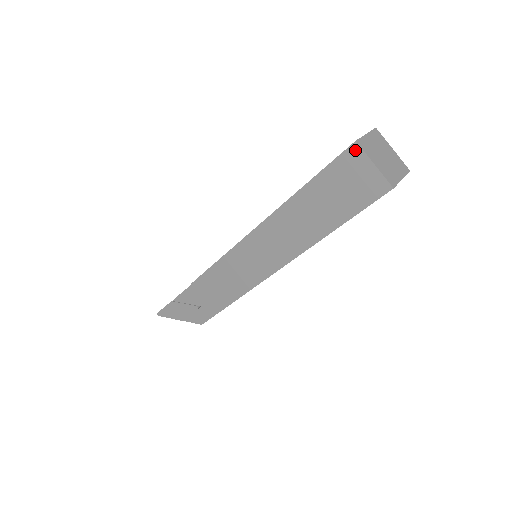
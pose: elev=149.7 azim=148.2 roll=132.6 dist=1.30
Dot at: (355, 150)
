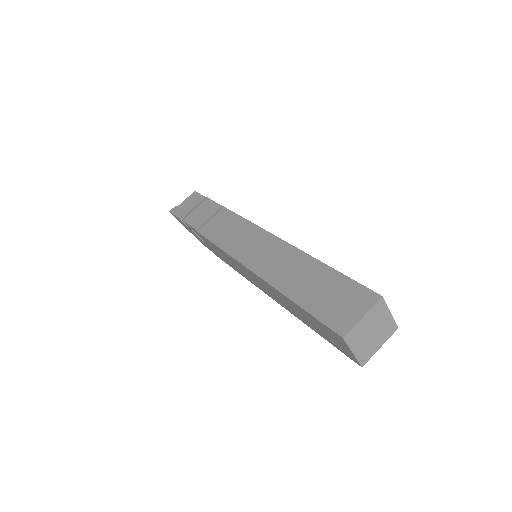
Dot at: (341, 338)
